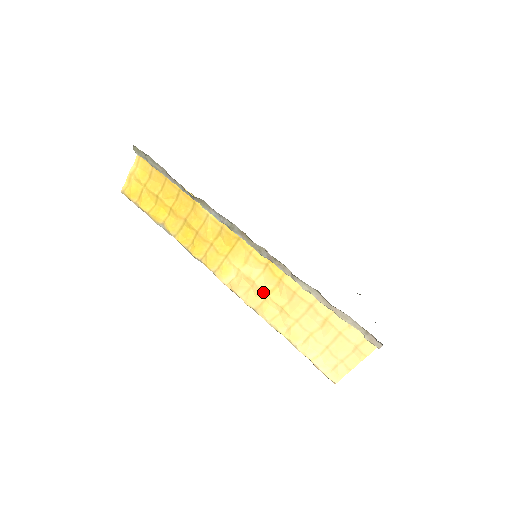
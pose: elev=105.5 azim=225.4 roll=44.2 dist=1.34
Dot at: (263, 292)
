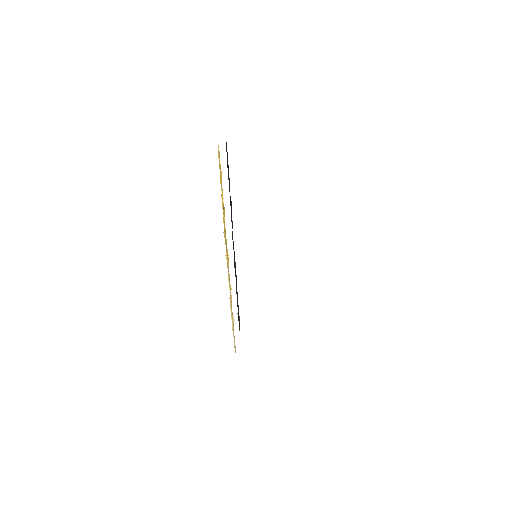
Dot at: occluded
